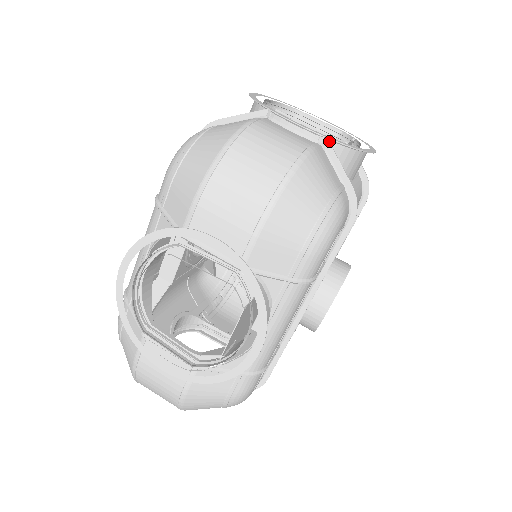
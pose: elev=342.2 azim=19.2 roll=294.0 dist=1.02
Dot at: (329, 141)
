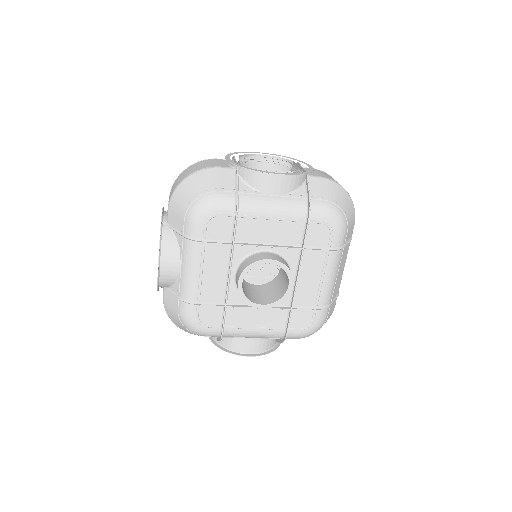
Dot at: (237, 166)
